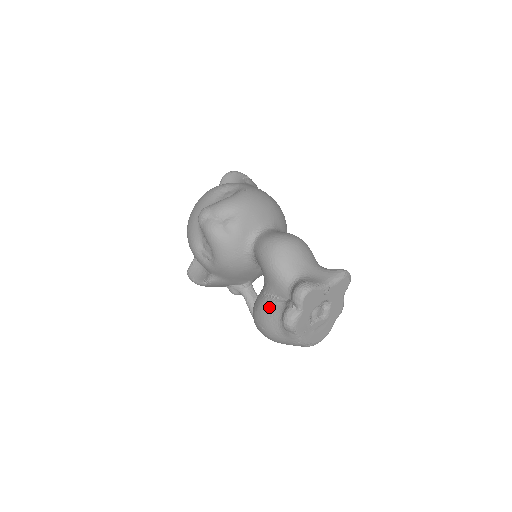
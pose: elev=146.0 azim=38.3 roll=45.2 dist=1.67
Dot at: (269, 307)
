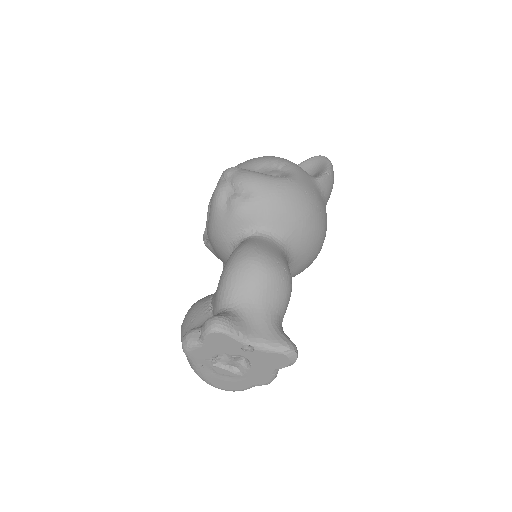
Dot at: (198, 312)
